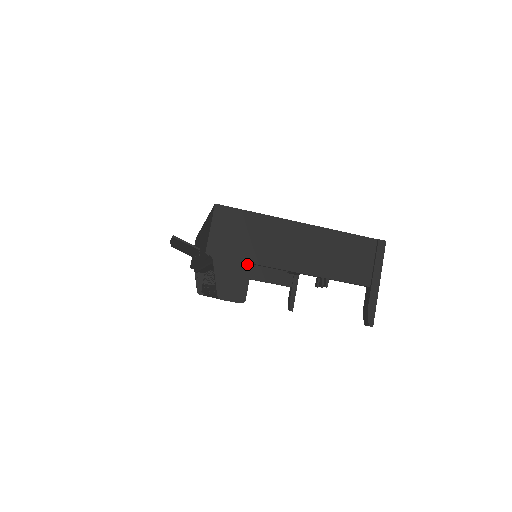
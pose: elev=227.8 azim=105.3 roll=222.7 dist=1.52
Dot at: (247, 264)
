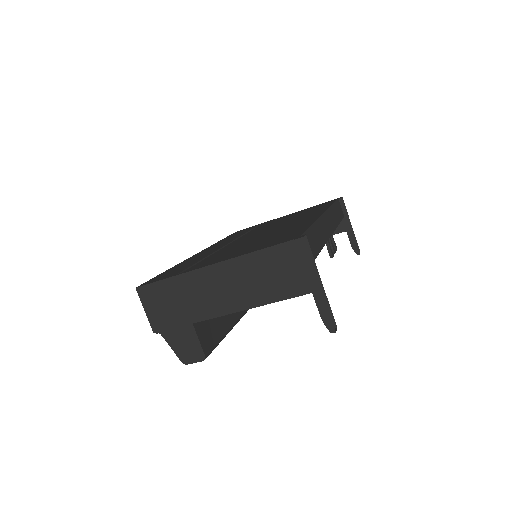
Dot at: (189, 326)
